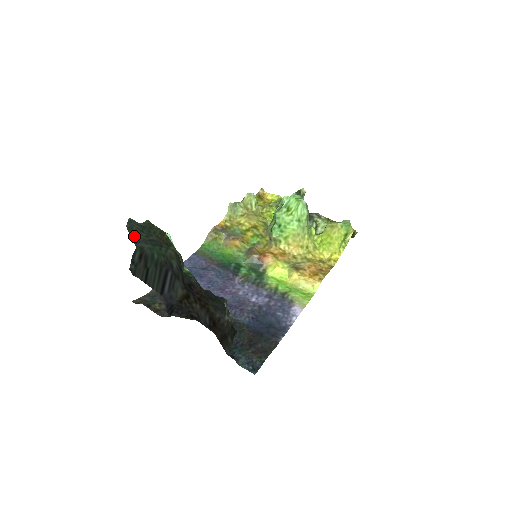
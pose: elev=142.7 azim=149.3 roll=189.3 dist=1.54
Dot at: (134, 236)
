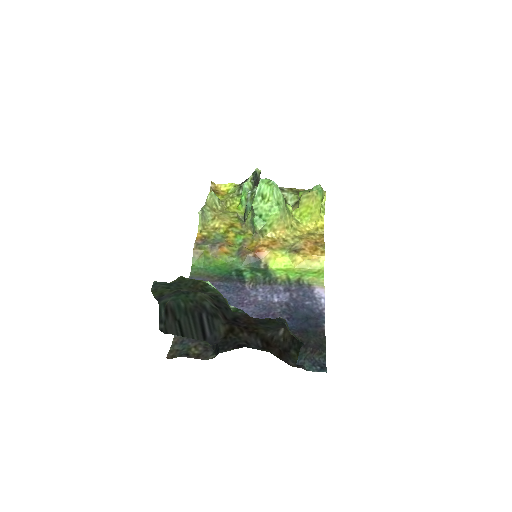
Dot at: (158, 296)
